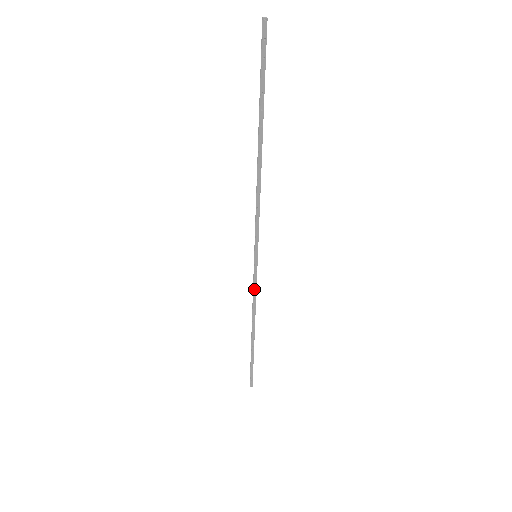
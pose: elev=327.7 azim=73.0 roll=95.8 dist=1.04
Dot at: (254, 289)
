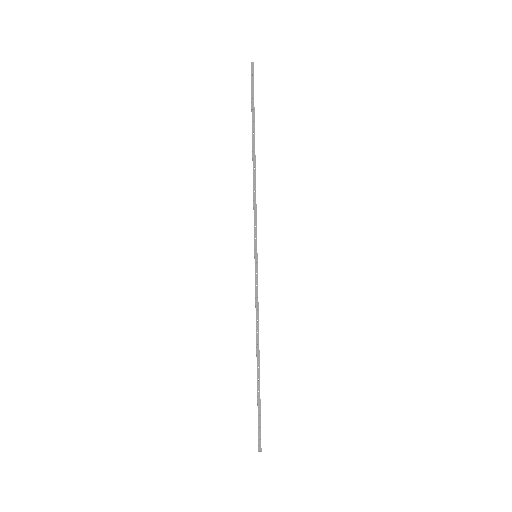
Dot at: (256, 296)
